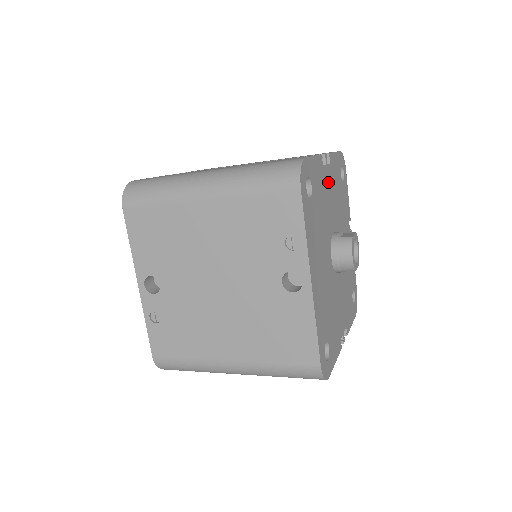
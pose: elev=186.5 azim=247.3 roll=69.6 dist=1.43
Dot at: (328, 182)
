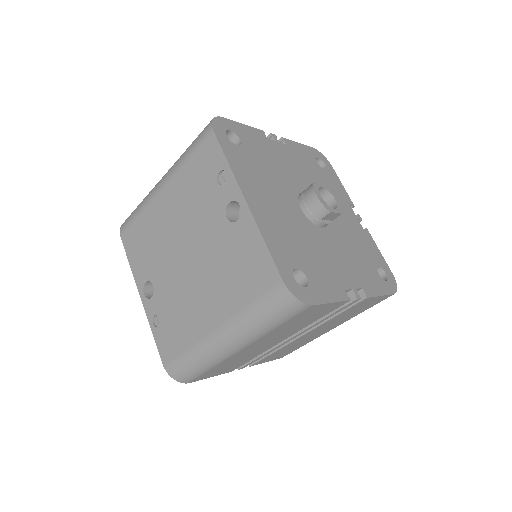
Dot at: (283, 154)
